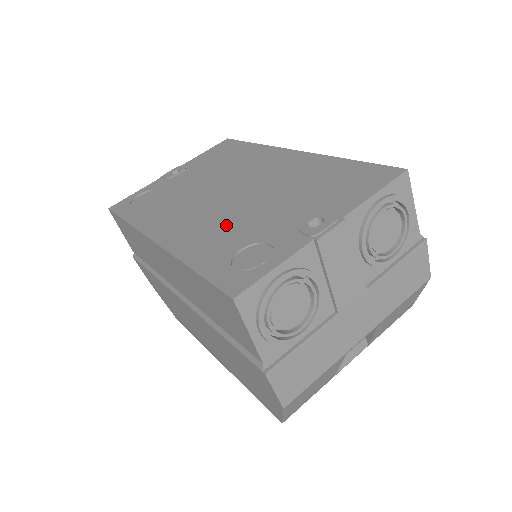
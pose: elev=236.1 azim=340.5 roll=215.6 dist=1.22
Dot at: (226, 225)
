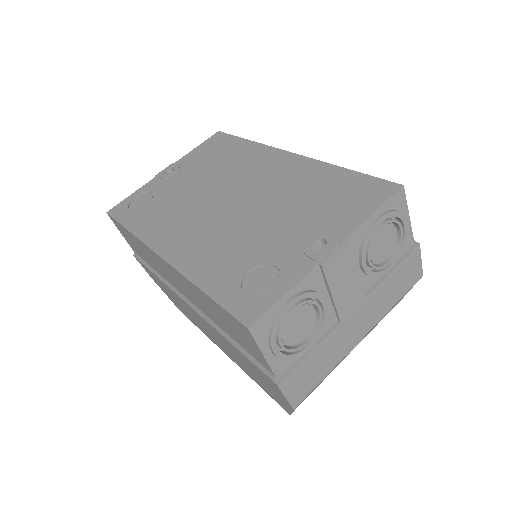
Dot at: (231, 241)
